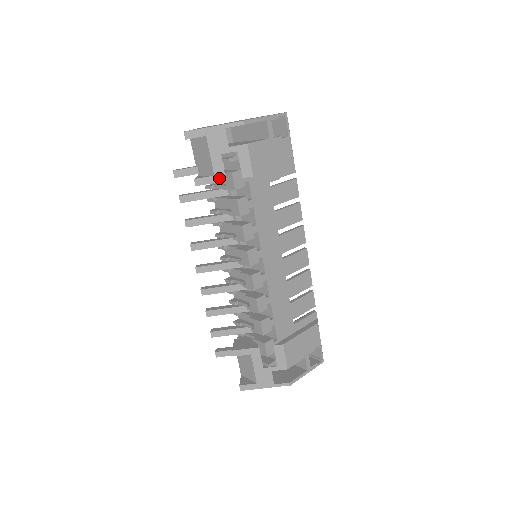
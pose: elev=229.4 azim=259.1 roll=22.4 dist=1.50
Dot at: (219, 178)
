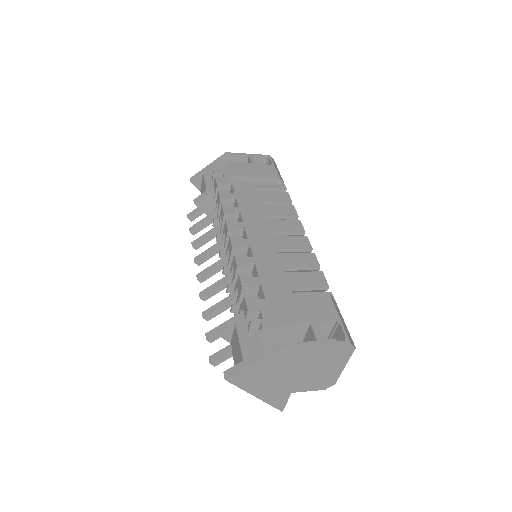
Dot at: (210, 190)
